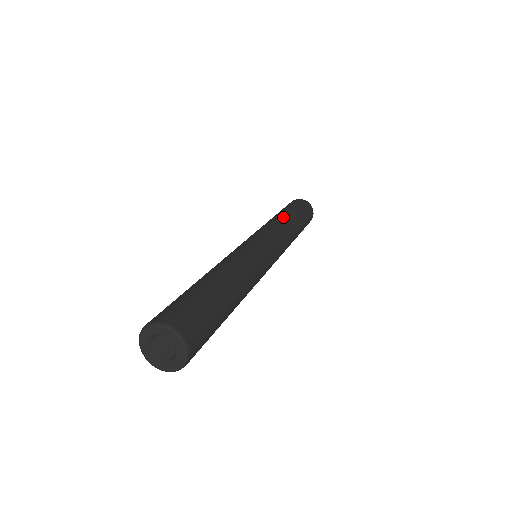
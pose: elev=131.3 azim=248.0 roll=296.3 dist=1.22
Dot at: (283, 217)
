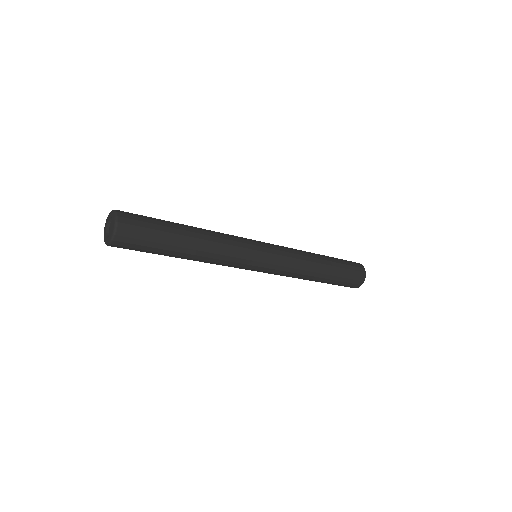
Dot at: occluded
